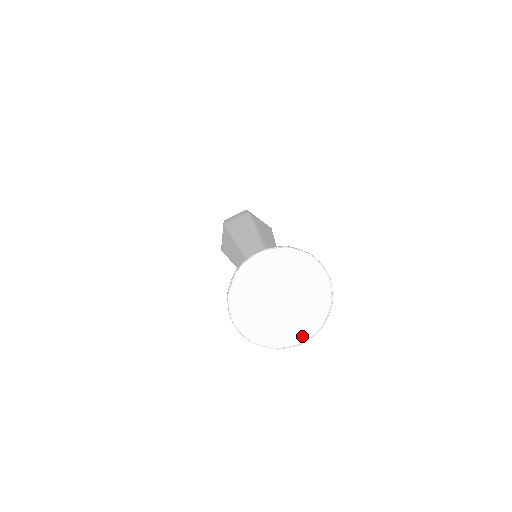
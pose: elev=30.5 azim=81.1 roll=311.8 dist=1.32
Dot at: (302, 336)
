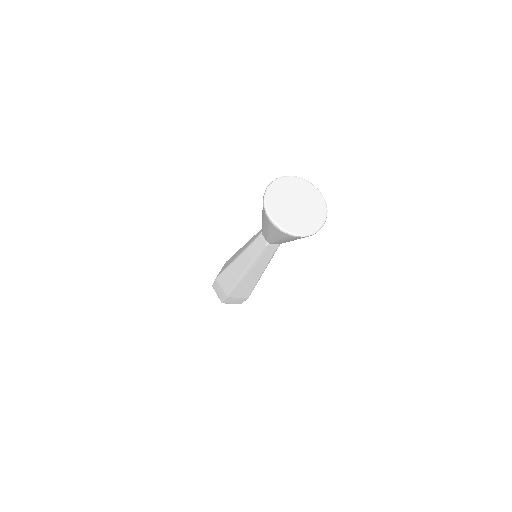
Dot at: (301, 231)
